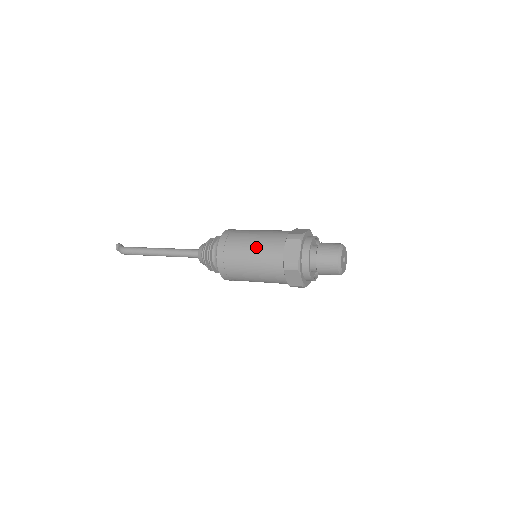
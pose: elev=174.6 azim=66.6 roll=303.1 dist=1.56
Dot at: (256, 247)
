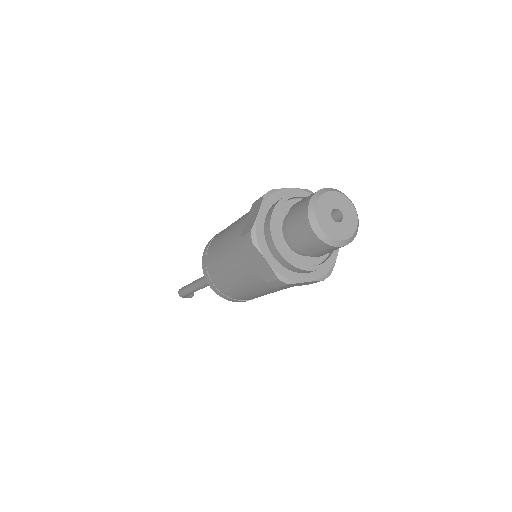
Dot at: (228, 231)
